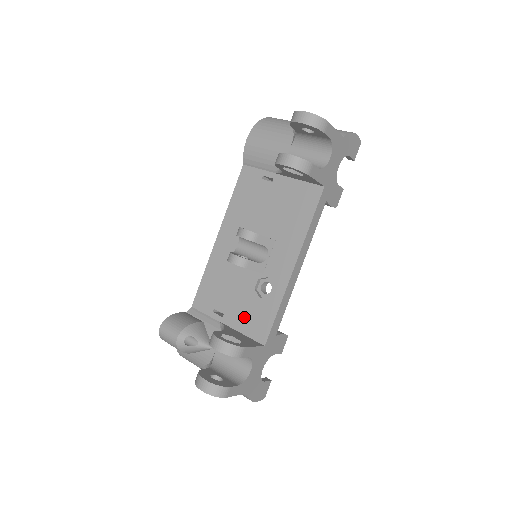
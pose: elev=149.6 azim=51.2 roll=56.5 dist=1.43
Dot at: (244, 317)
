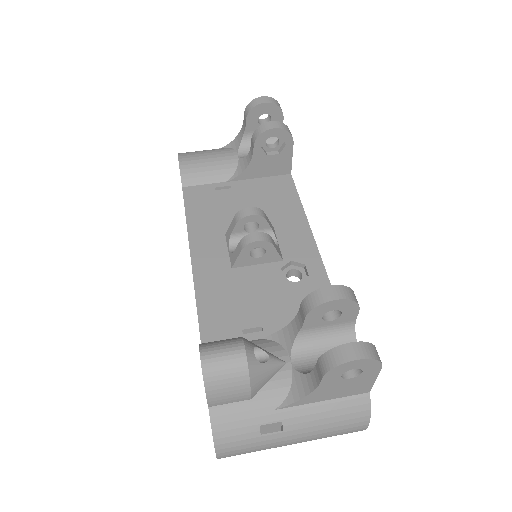
Dot at: (294, 312)
